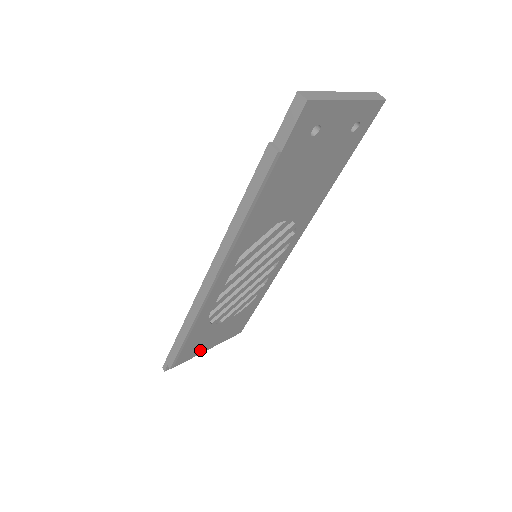
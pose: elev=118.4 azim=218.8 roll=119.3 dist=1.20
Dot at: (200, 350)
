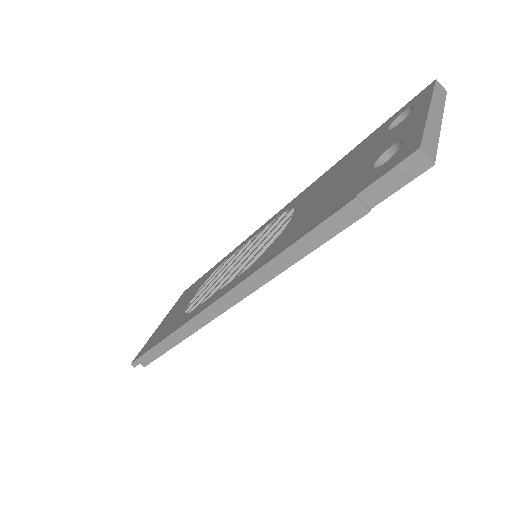
Dot at: occluded
